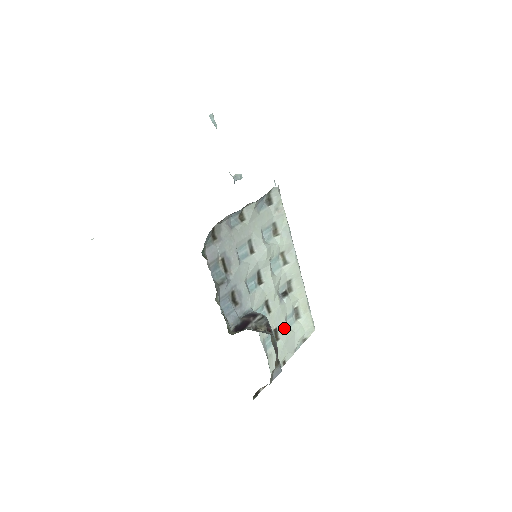
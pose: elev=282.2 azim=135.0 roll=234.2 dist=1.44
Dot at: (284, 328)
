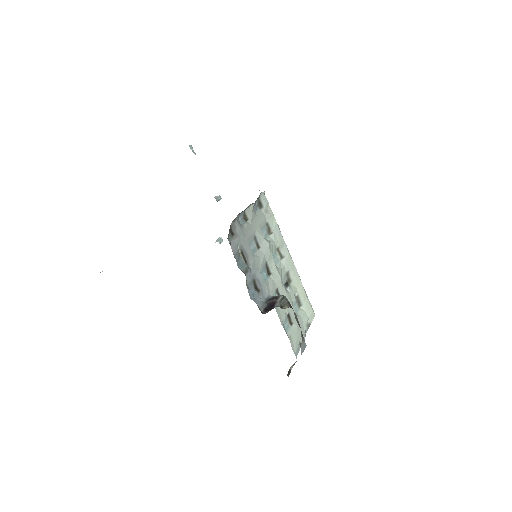
Dot at: occluded
